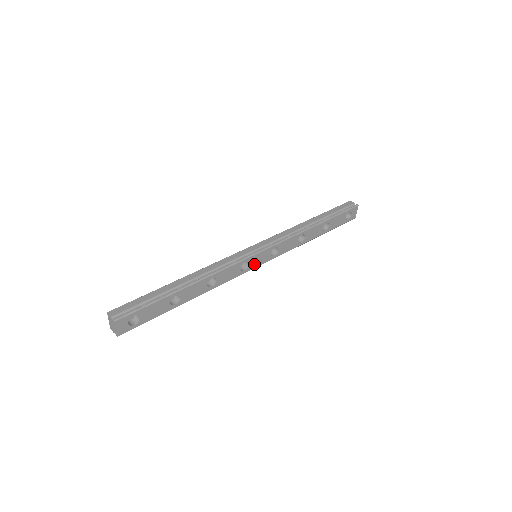
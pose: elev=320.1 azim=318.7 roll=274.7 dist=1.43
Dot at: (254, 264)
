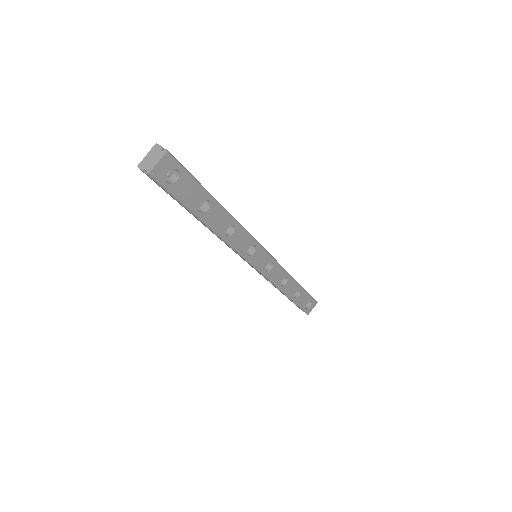
Dot at: (255, 259)
